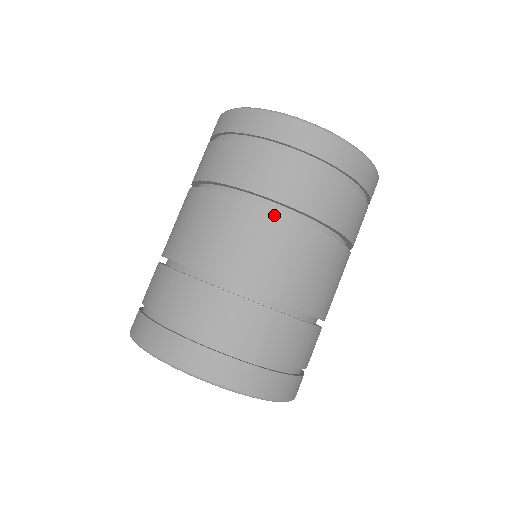
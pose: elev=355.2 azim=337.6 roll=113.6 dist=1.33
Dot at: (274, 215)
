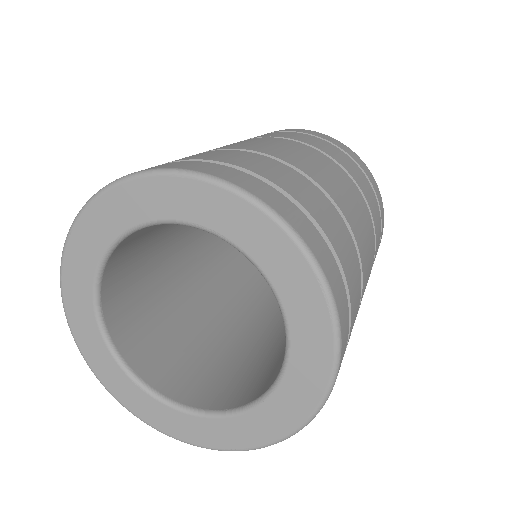
Dot at: (326, 157)
